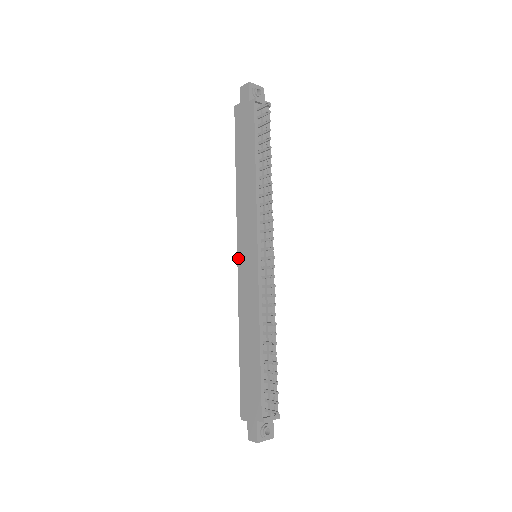
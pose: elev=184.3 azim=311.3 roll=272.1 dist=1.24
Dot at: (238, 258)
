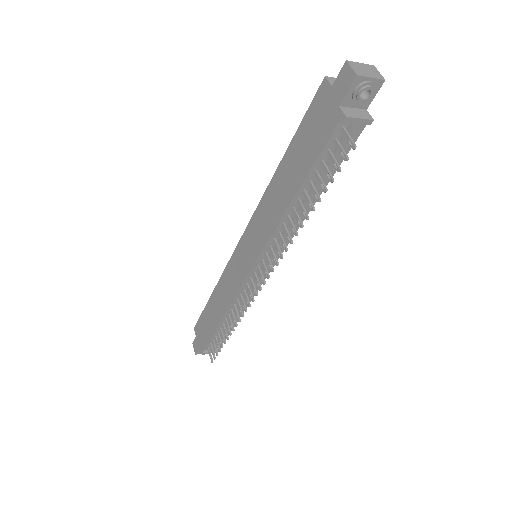
Dot at: (239, 242)
